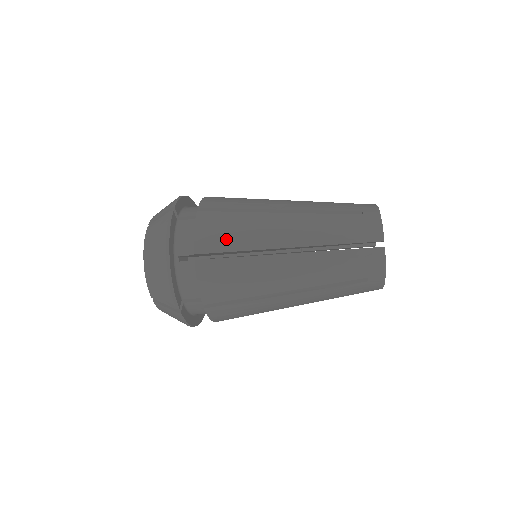
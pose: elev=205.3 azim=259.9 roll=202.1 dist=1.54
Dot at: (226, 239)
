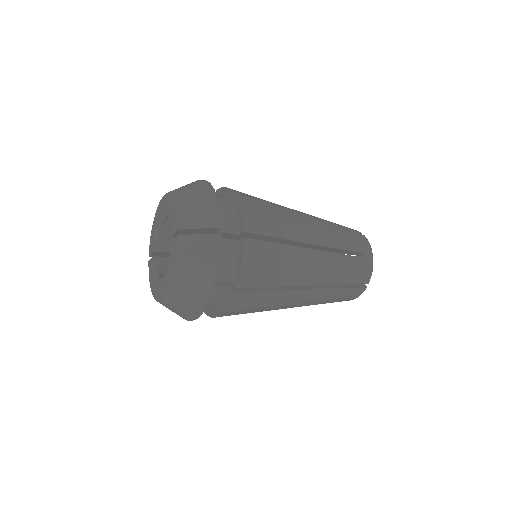
Dot at: (267, 275)
